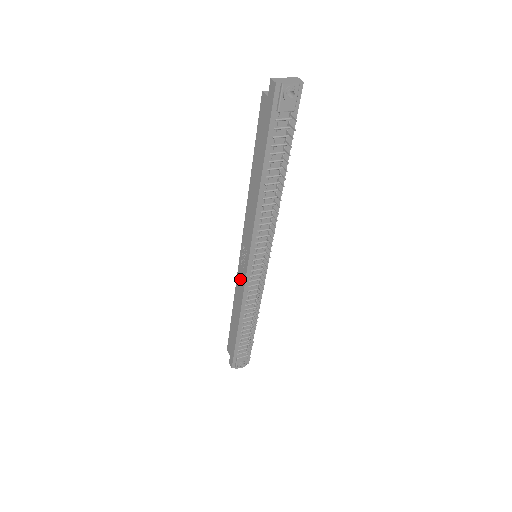
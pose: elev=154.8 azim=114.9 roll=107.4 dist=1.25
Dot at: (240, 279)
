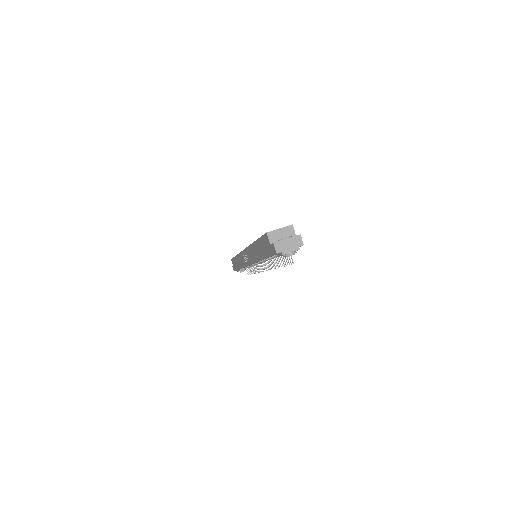
Dot at: (242, 259)
